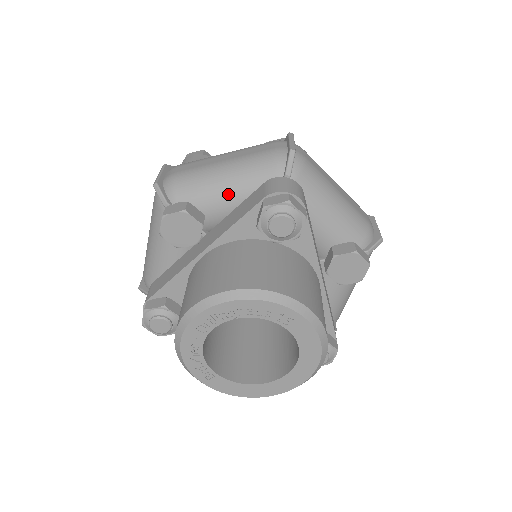
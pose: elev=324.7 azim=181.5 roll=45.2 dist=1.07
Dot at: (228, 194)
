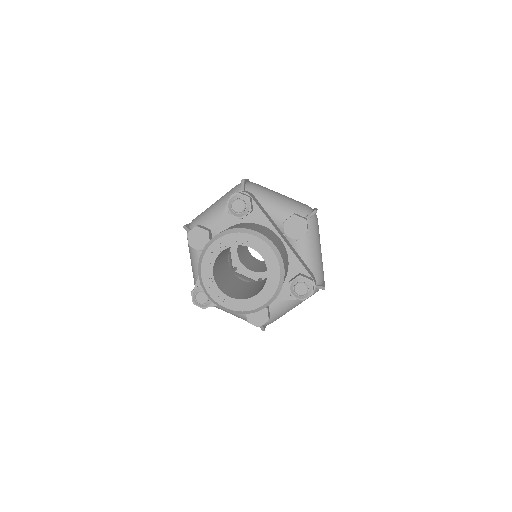
Dot at: (218, 213)
